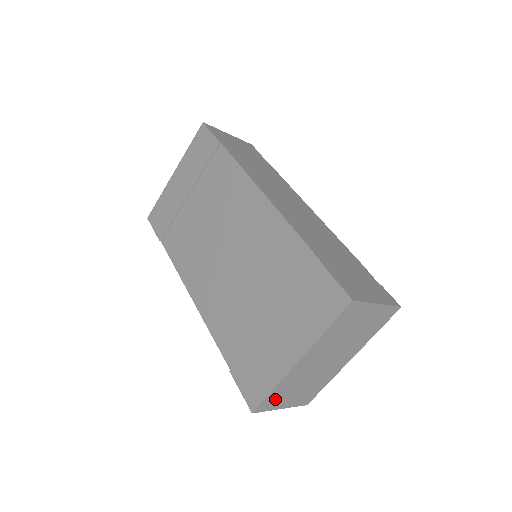
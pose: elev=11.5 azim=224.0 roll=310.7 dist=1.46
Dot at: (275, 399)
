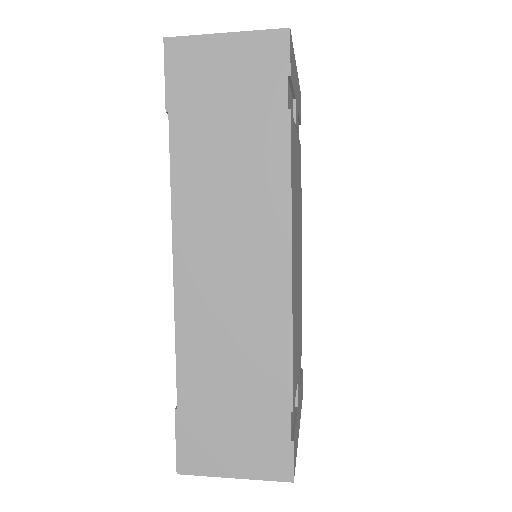
Dot at: occluded
